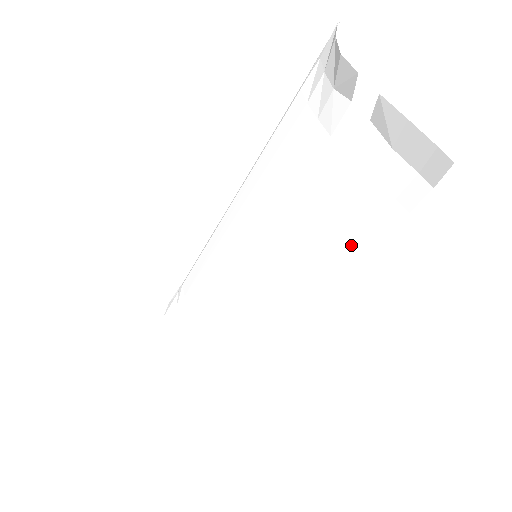
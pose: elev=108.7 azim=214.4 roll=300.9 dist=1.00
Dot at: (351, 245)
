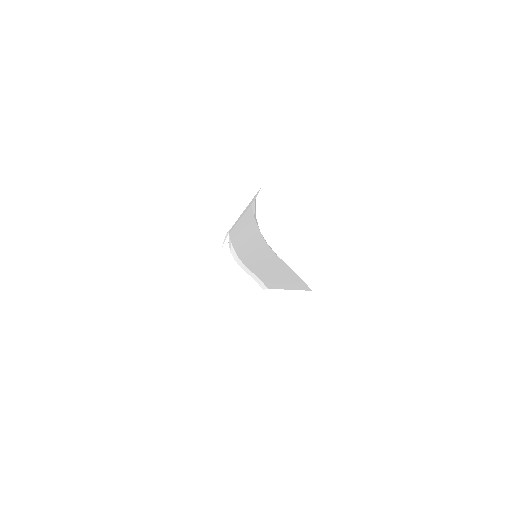
Dot at: (295, 283)
